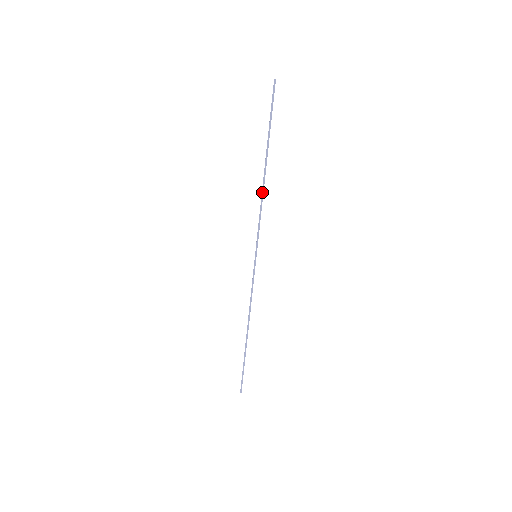
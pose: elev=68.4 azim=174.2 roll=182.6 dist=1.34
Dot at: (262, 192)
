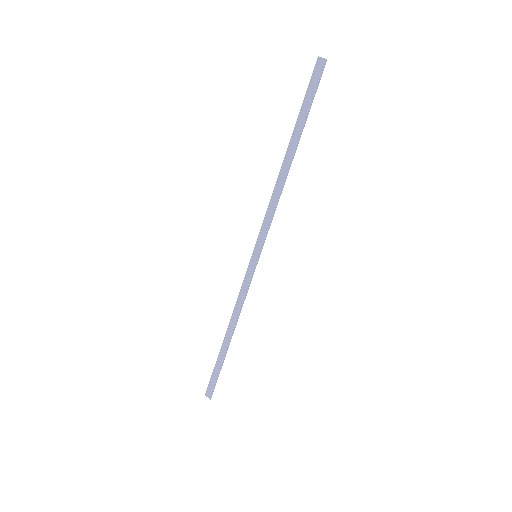
Dot at: (283, 187)
